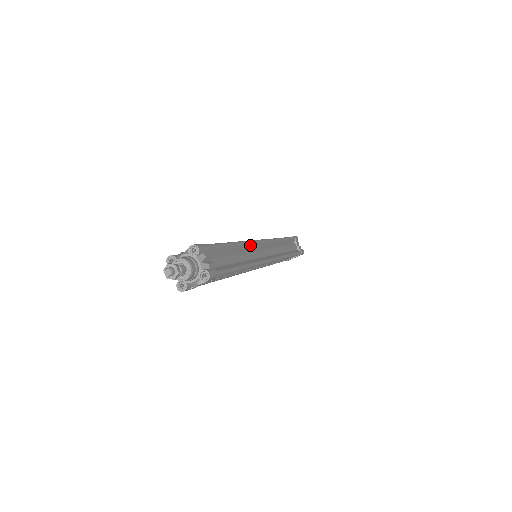
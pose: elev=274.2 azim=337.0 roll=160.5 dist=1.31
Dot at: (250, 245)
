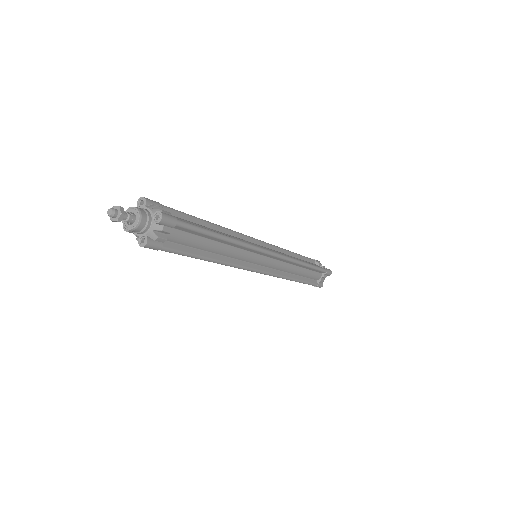
Dot at: (248, 248)
